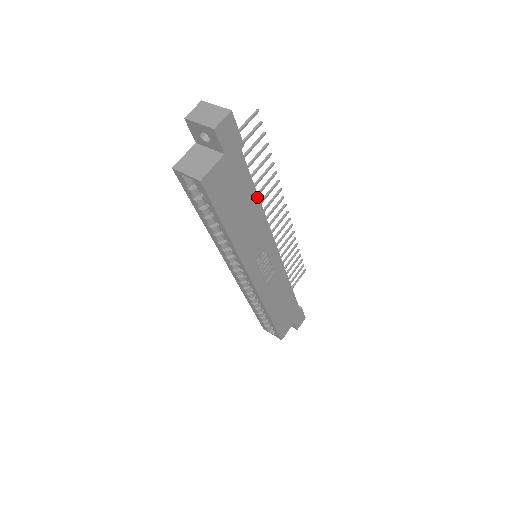
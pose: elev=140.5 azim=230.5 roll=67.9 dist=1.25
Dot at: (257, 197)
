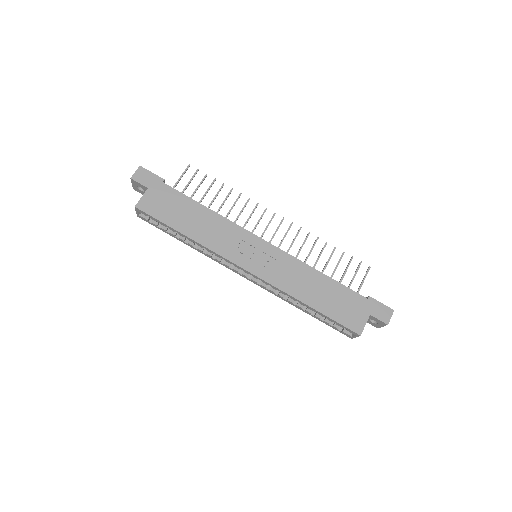
Dot at: (202, 206)
